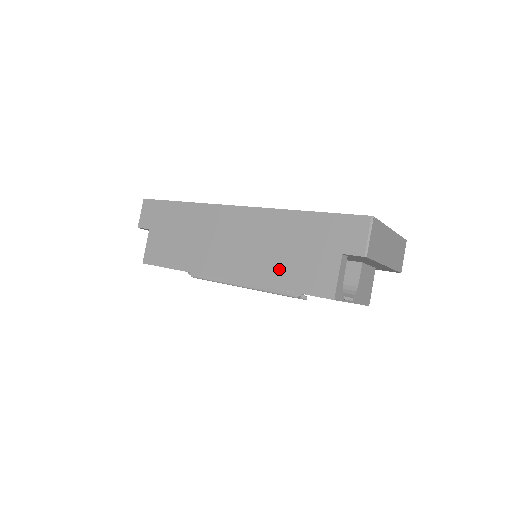
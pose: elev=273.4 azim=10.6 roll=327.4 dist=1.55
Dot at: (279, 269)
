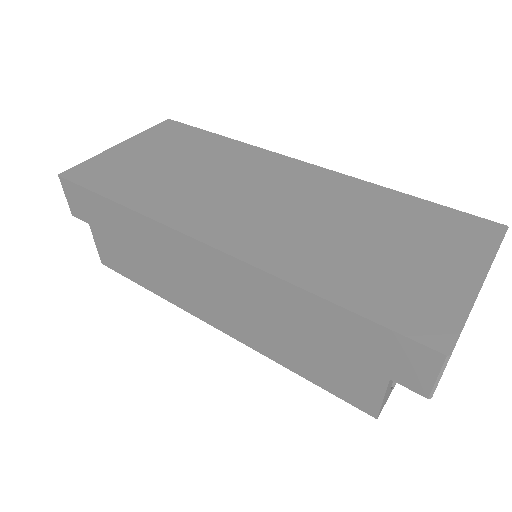
Dot at: (291, 352)
